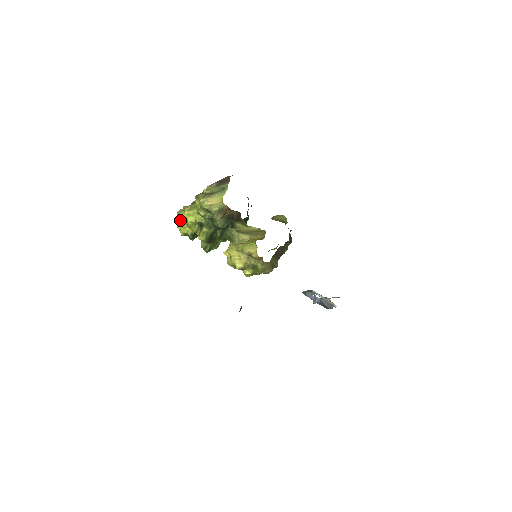
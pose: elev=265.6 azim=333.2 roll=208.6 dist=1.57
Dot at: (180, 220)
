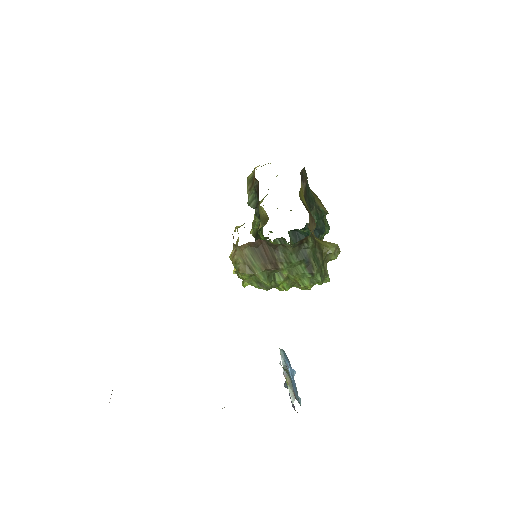
Dot at: occluded
